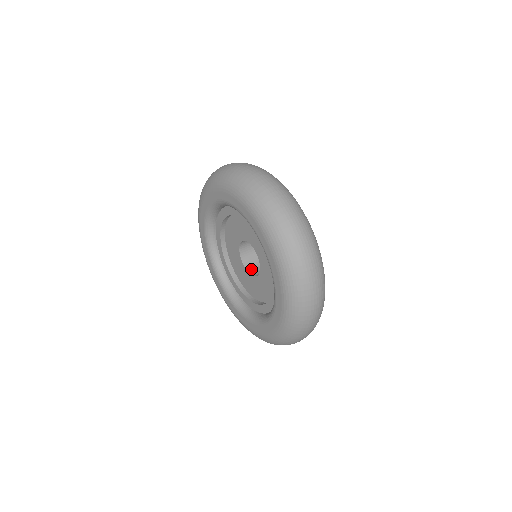
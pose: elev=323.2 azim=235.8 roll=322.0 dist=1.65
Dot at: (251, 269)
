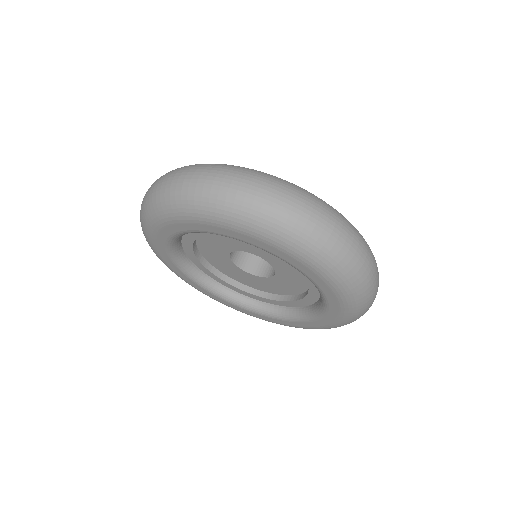
Dot at: (236, 259)
